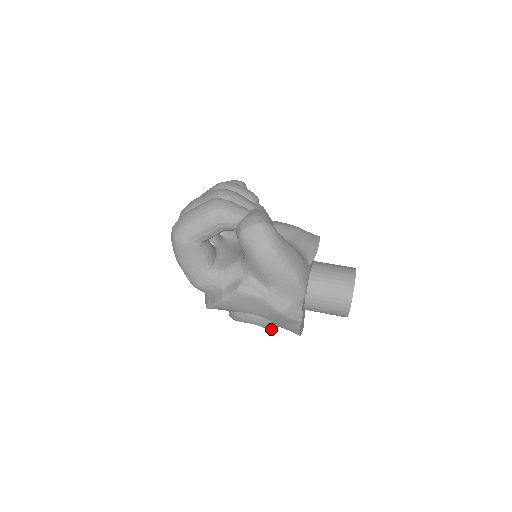
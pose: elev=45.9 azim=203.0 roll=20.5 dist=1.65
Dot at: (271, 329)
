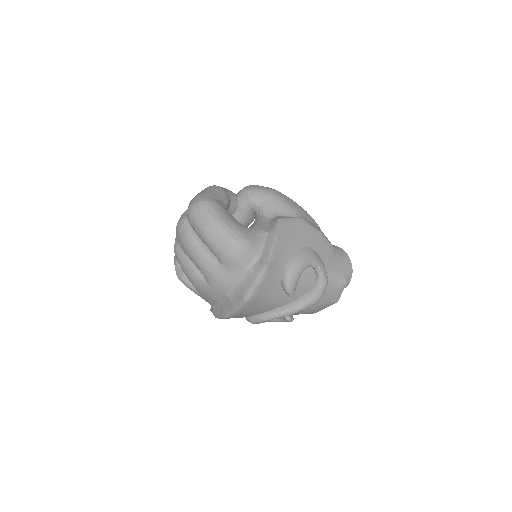
Dot at: (325, 272)
